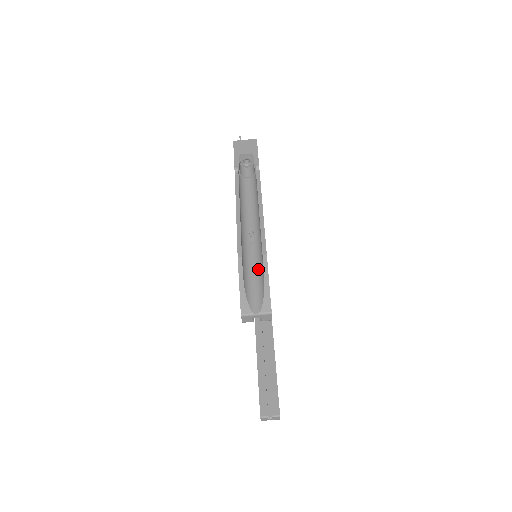
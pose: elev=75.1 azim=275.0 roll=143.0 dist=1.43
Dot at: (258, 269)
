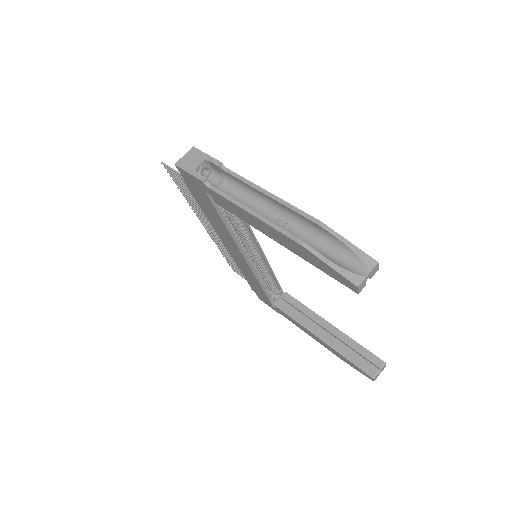
Dot at: (323, 241)
